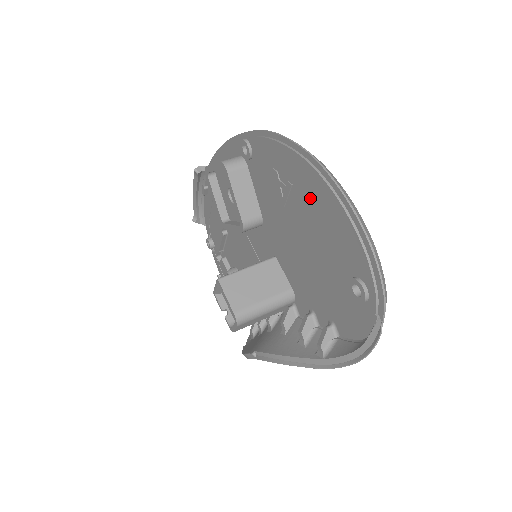
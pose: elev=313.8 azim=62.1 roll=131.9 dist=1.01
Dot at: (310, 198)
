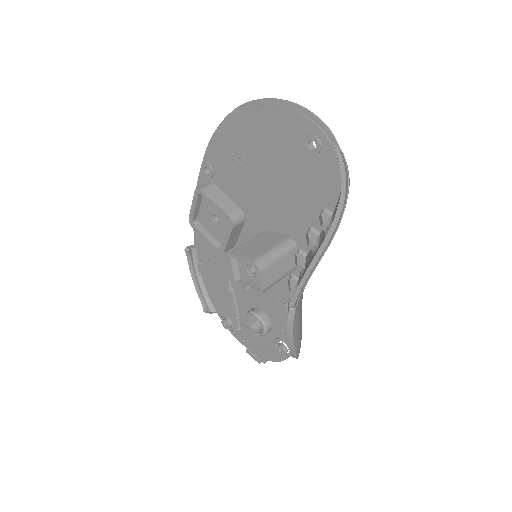
Dot at: (254, 134)
